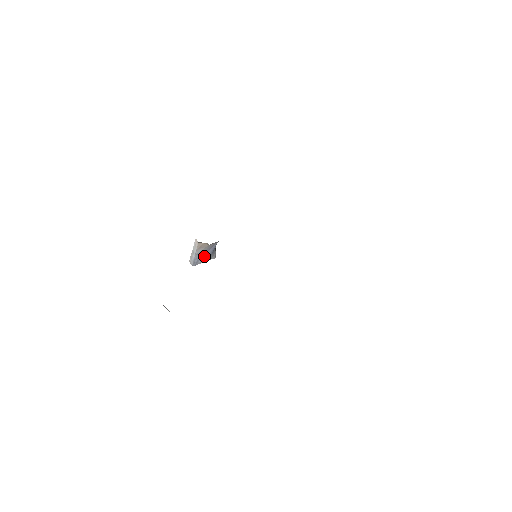
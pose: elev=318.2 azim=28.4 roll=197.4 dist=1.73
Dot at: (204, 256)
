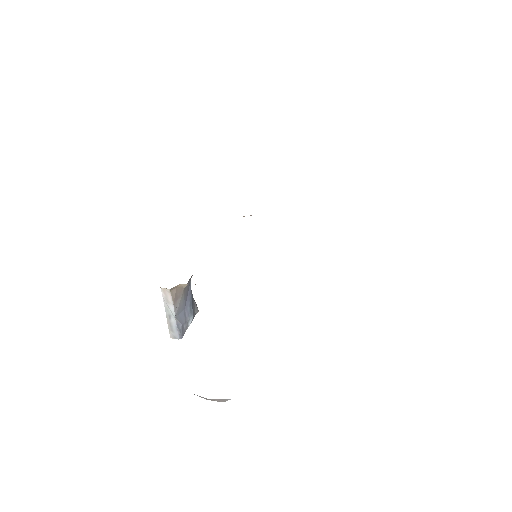
Dot at: (185, 314)
